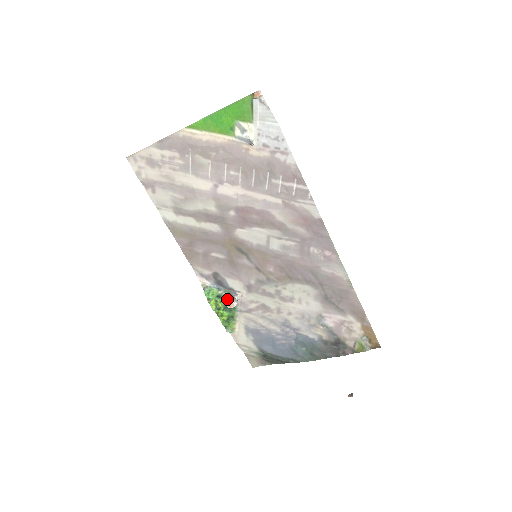
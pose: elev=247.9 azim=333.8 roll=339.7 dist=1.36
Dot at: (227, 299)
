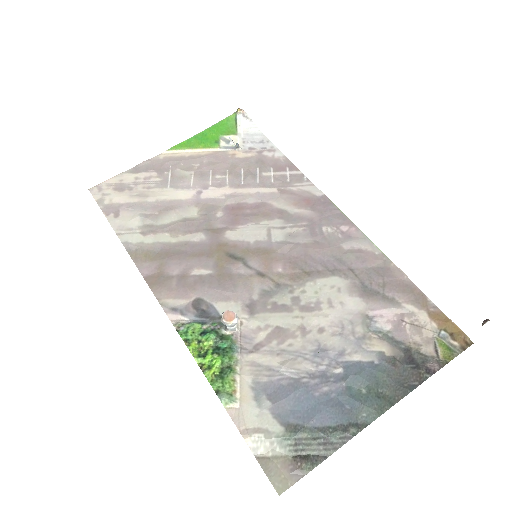
Dot at: occluded
